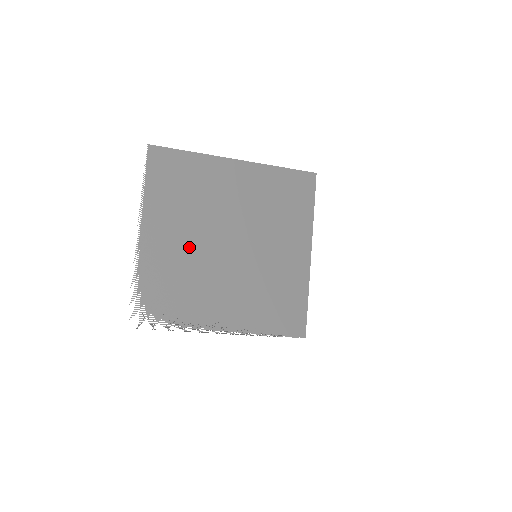
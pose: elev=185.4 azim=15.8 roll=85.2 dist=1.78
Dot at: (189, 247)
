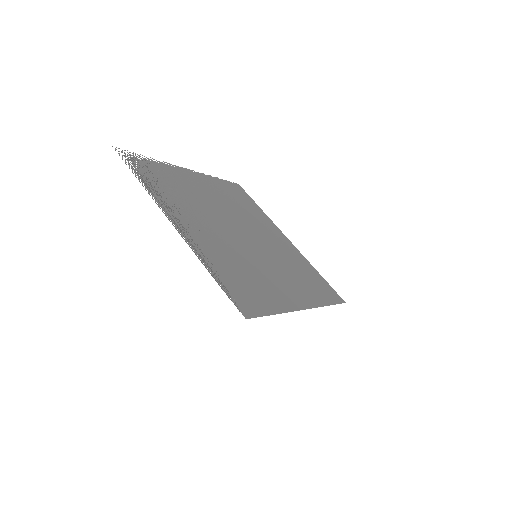
Dot at: (211, 202)
